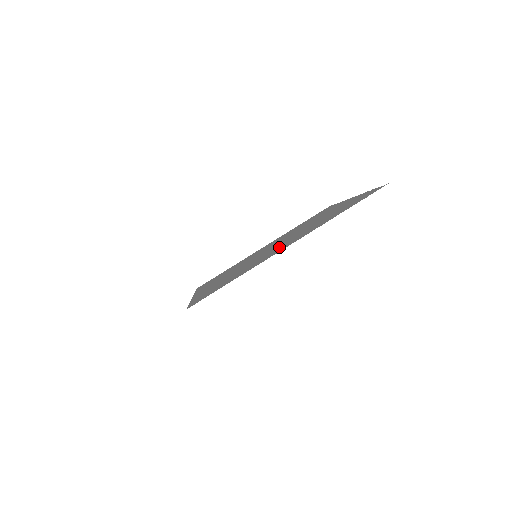
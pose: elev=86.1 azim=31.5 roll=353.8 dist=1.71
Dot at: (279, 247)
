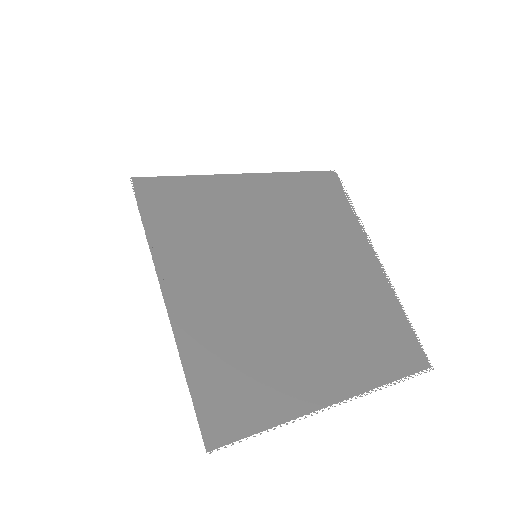
Dot at: (312, 349)
